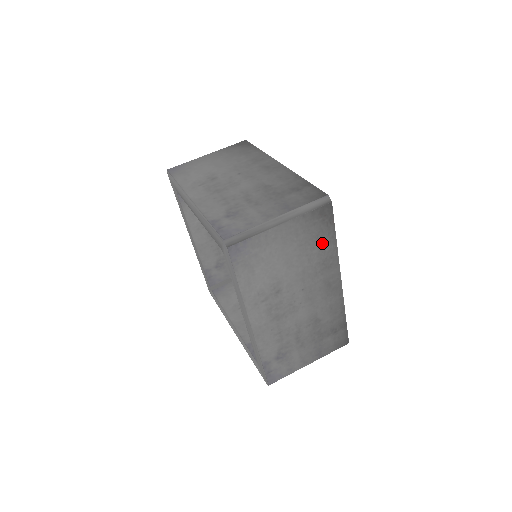
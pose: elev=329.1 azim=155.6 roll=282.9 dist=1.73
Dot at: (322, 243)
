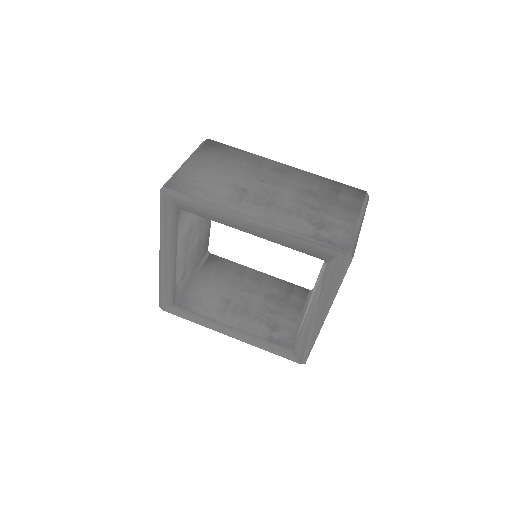
Dot at: occluded
